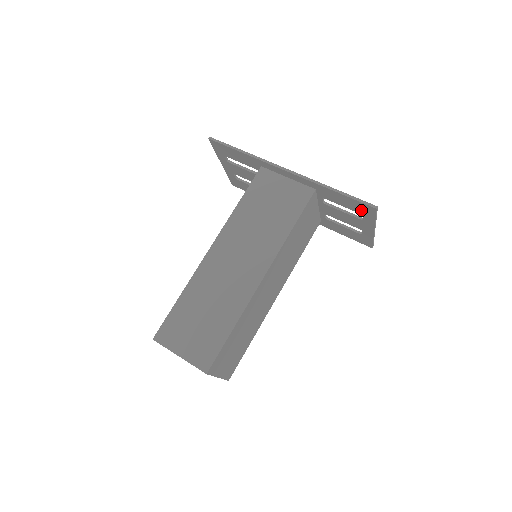
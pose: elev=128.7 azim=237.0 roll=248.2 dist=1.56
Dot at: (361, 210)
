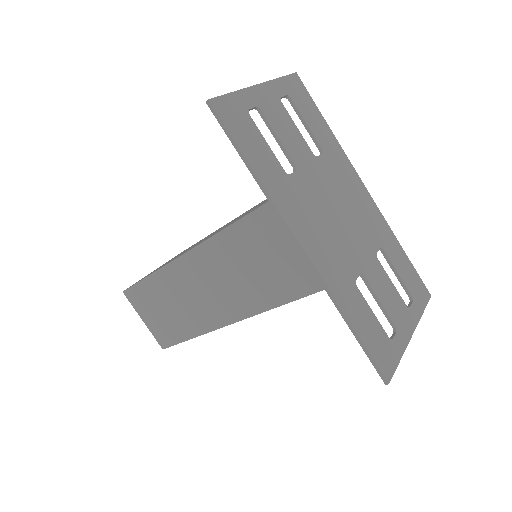
Dot at: (381, 347)
